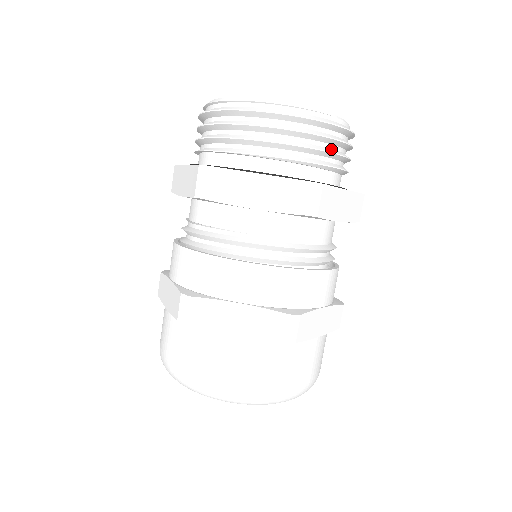
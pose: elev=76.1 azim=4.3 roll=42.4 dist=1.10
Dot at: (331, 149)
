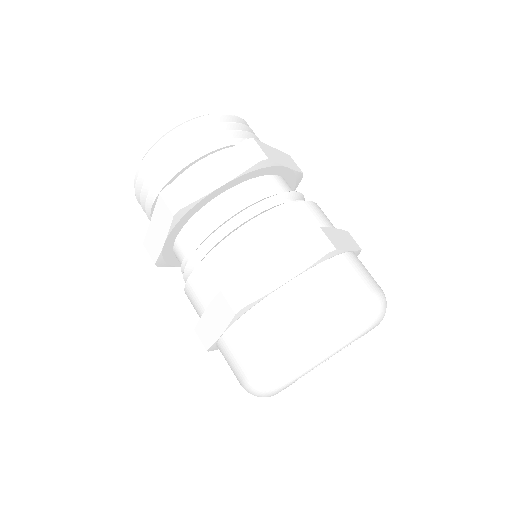
Dot at: occluded
